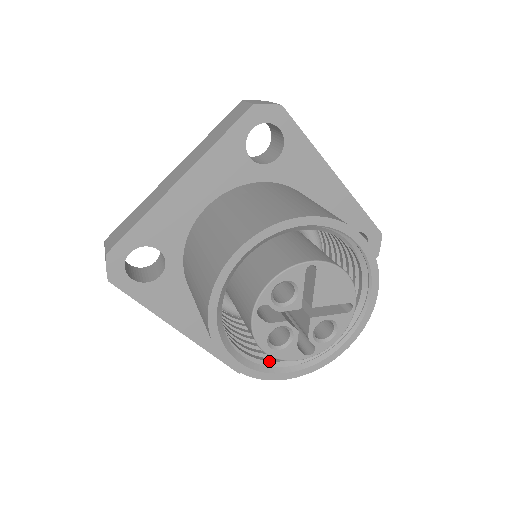
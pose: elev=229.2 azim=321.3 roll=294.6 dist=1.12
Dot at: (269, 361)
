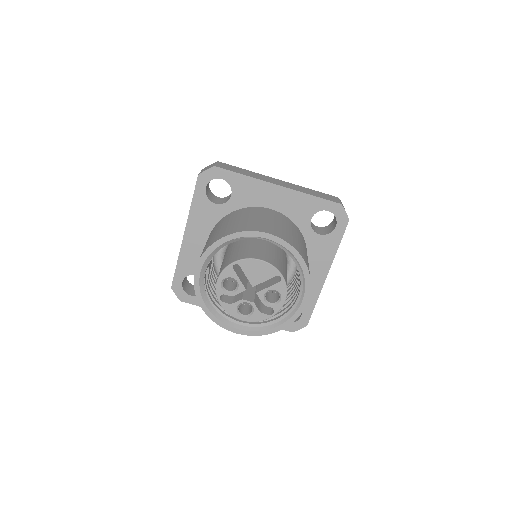
Dot at: (263, 323)
